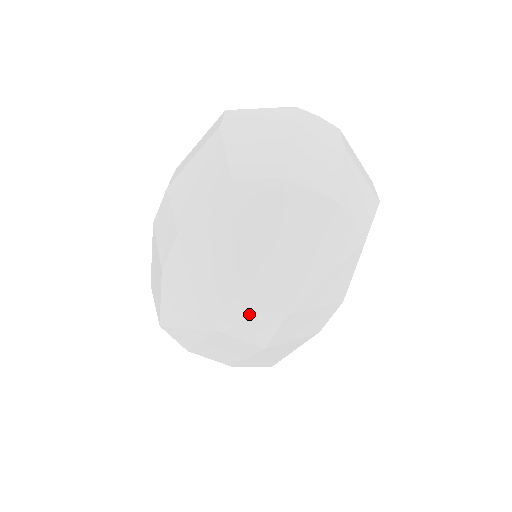
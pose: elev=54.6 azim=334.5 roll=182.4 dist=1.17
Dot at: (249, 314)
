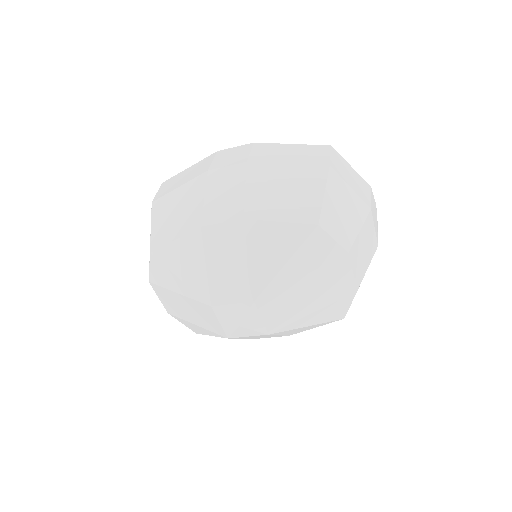
Dot at: (248, 317)
